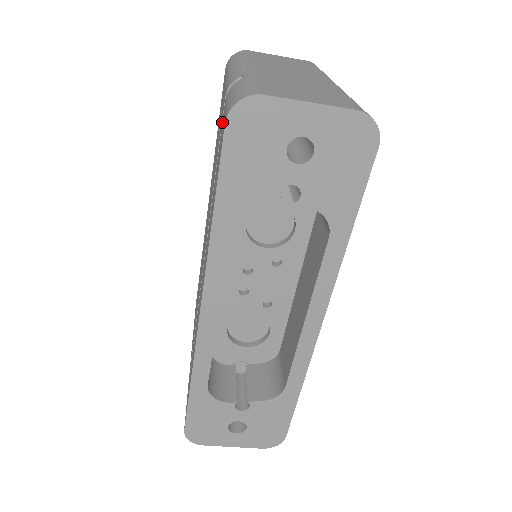
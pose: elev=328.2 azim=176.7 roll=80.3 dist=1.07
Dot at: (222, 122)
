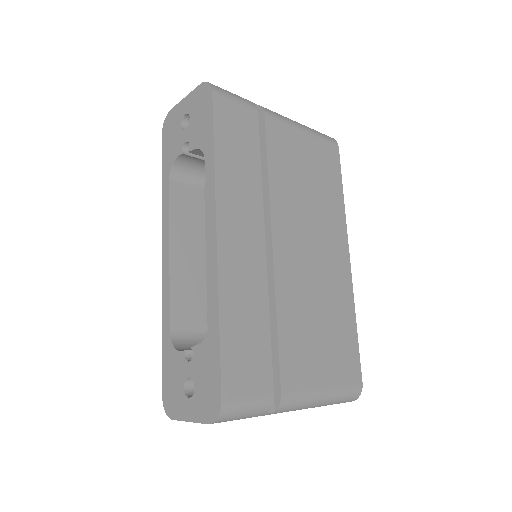
Dot at: occluded
